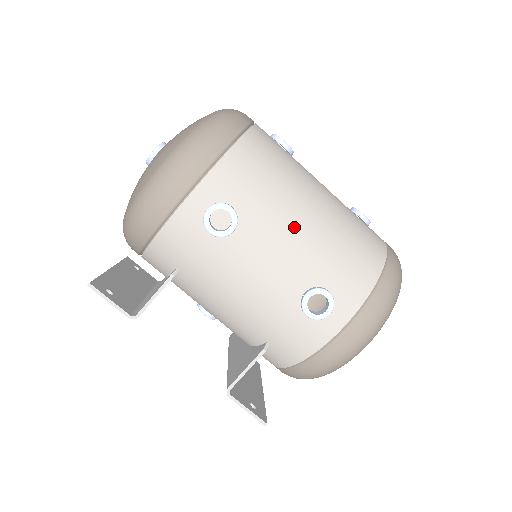
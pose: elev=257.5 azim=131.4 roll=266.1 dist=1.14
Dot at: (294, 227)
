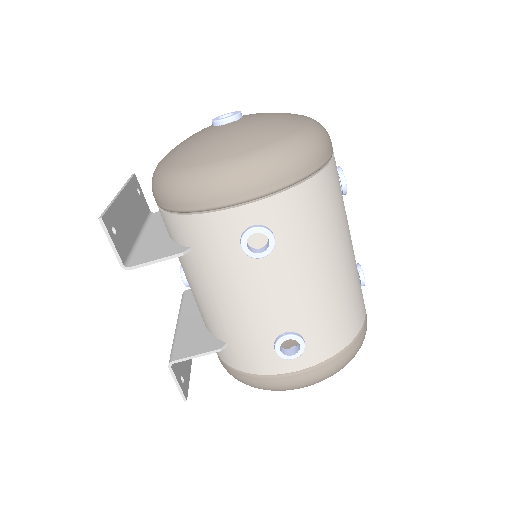
Dot at: (312, 278)
